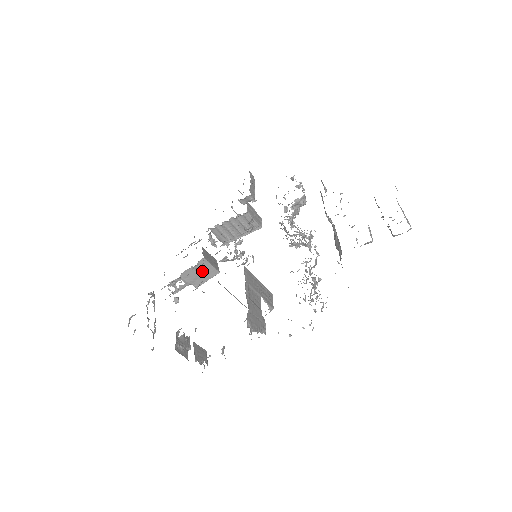
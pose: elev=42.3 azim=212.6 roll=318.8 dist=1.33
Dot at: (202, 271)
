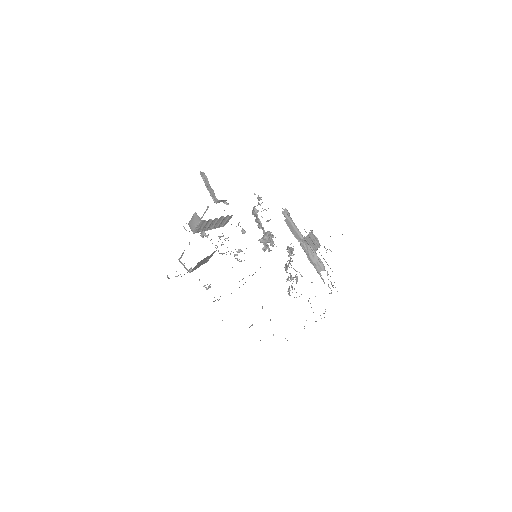
Dot at: (205, 260)
